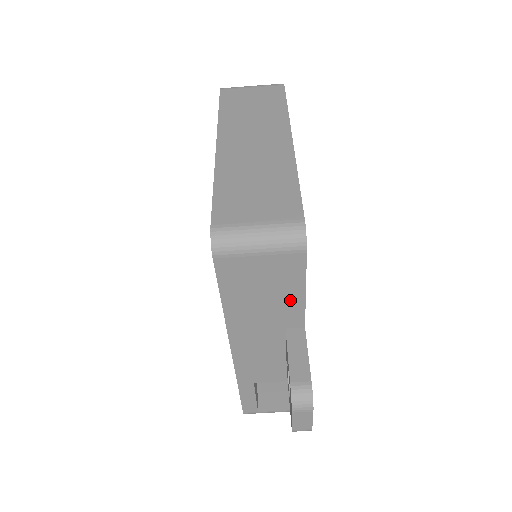
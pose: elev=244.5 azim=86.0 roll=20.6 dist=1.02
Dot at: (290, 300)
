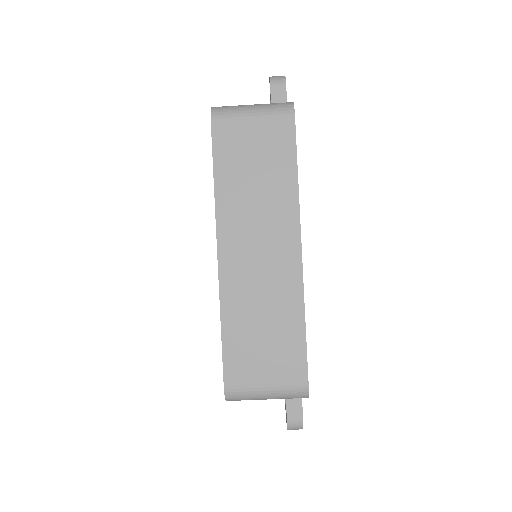
Dot at: occluded
